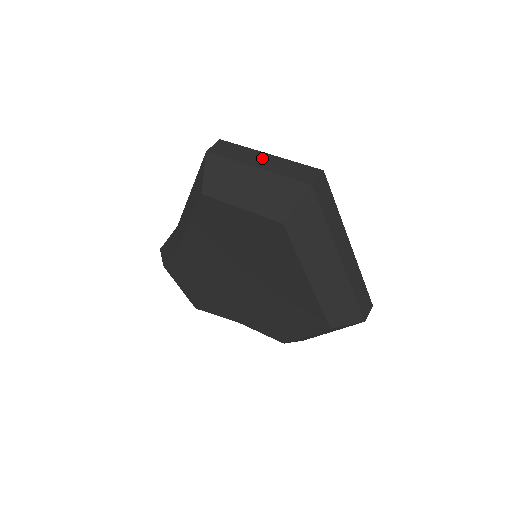
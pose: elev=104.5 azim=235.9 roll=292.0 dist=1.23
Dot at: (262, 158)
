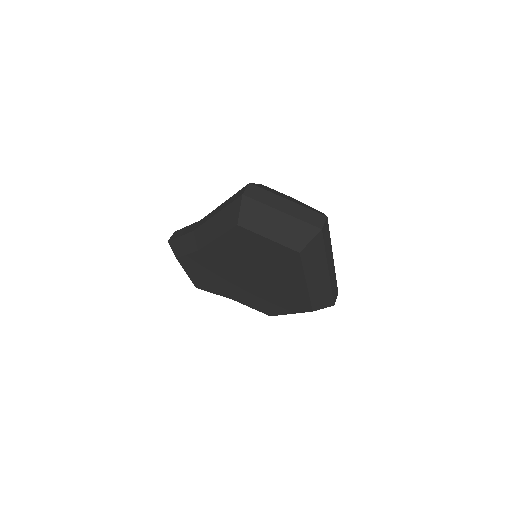
Dot at: (284, 203)
